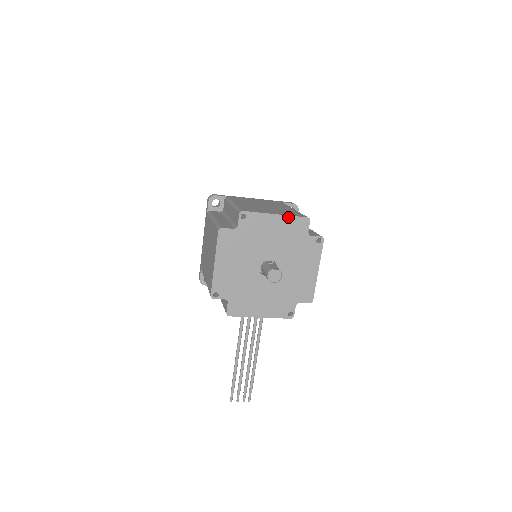
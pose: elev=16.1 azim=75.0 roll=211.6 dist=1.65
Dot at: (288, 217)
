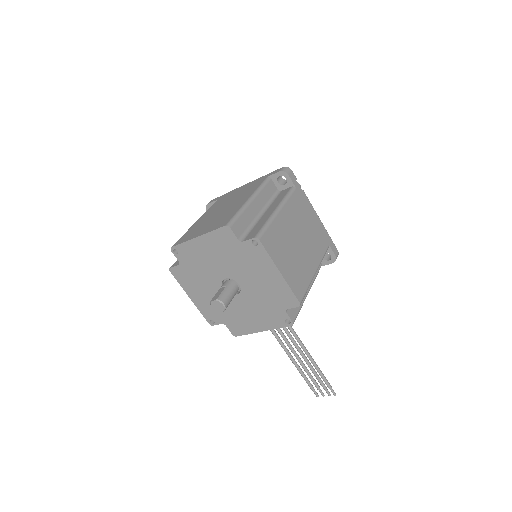
Dot at: (208, 234)
